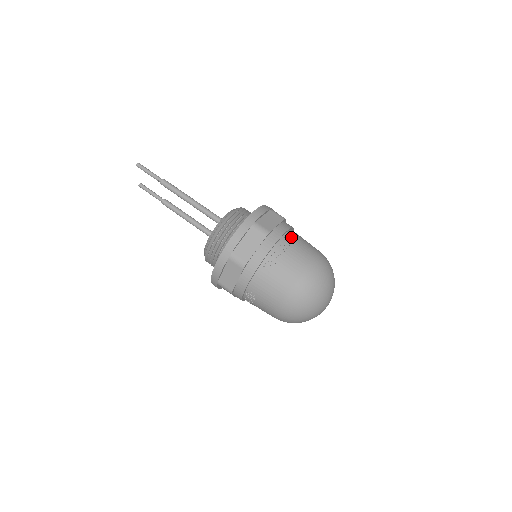
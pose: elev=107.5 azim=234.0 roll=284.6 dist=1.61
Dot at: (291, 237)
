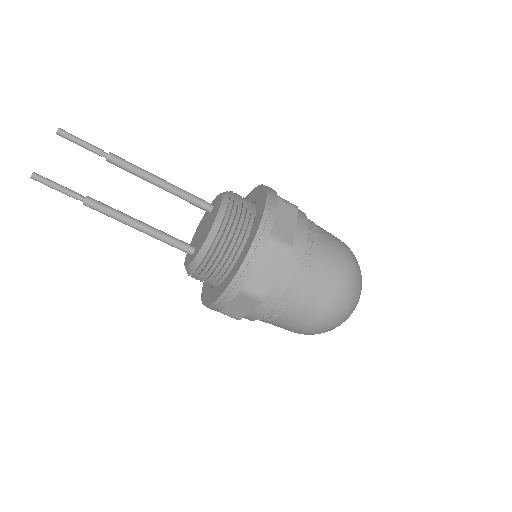
Dot at: (273, 316)
